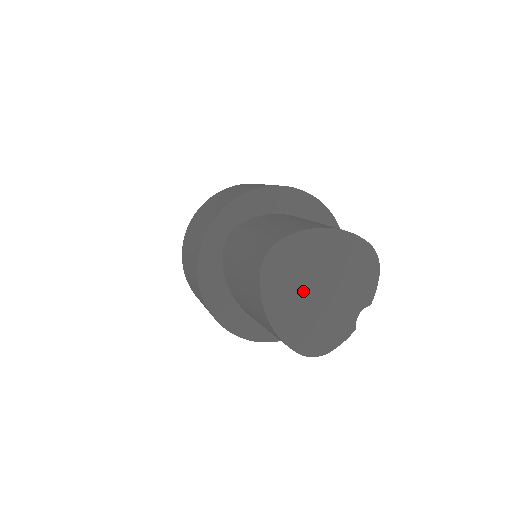
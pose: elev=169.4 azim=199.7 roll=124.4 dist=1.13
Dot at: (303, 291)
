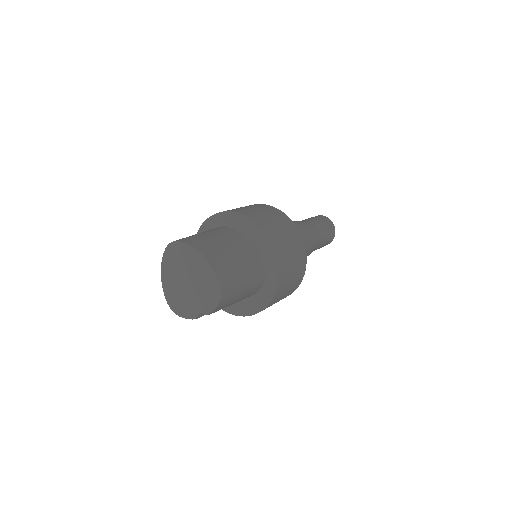
Dot at: (180, 275)
